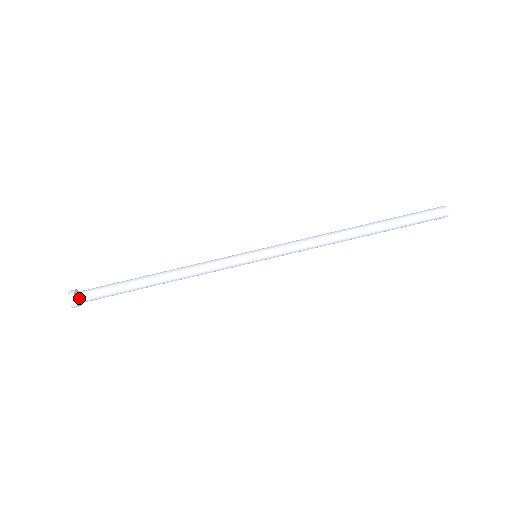
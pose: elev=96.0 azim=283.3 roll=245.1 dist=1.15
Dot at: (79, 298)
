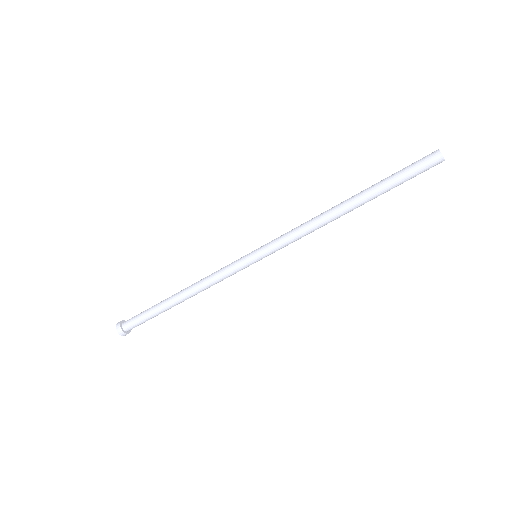
Dot at: (126, 329)
